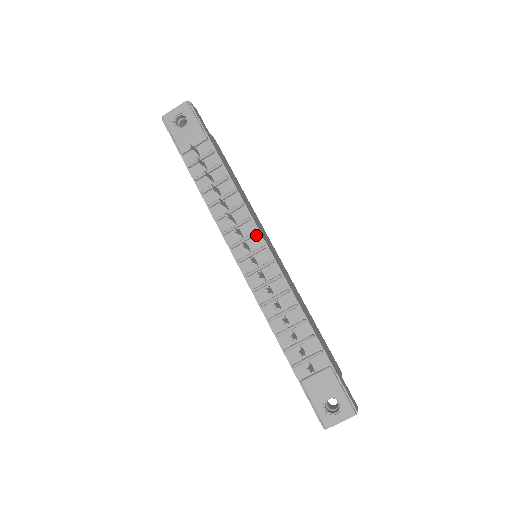
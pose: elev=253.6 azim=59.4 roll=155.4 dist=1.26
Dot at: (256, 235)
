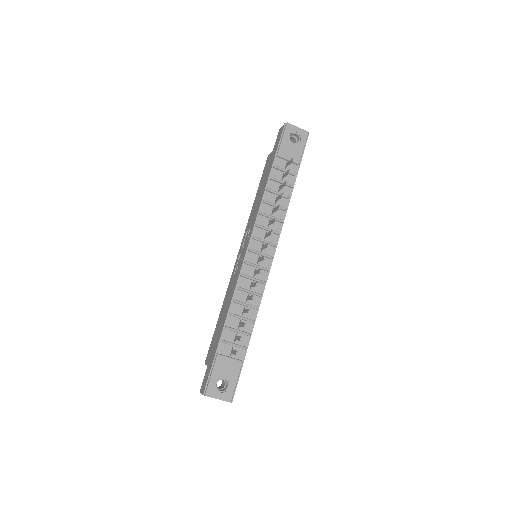
Dot at: (273, 246)
